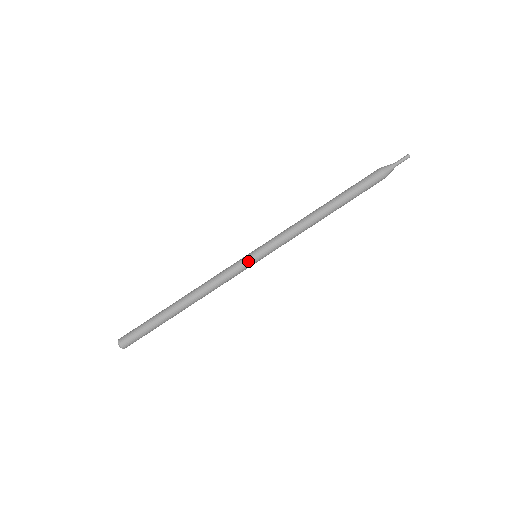
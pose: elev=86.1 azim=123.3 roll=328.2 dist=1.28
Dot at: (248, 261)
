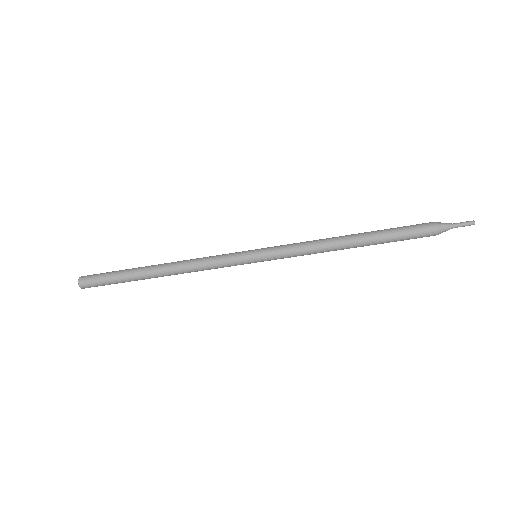
Dot at: (244, 256)
